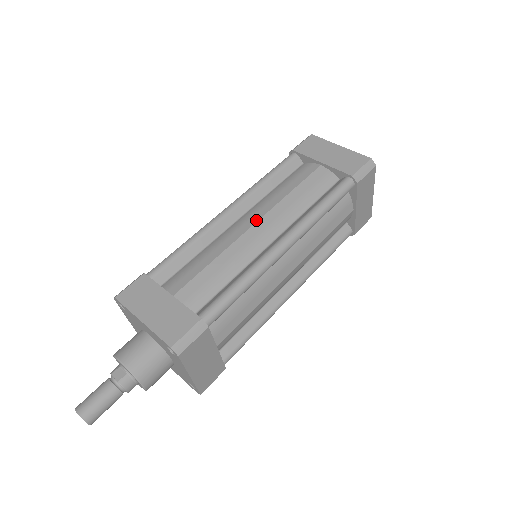
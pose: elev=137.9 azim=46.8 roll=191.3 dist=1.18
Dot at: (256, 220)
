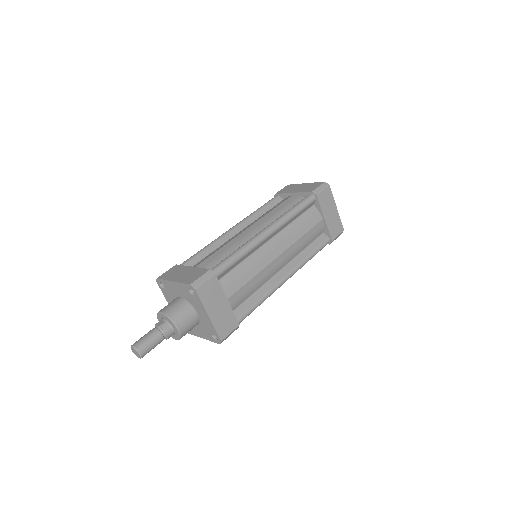
Dot at: (249, 226)
